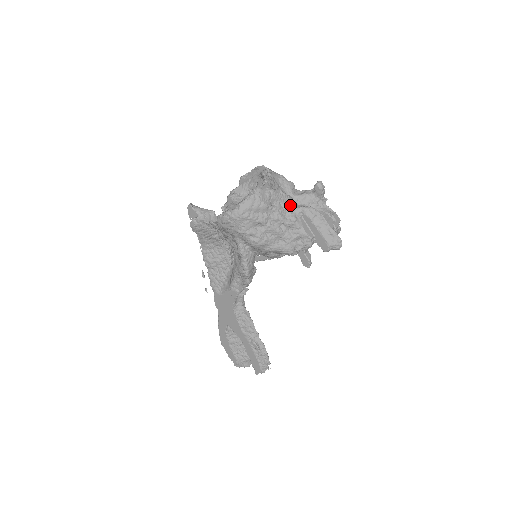
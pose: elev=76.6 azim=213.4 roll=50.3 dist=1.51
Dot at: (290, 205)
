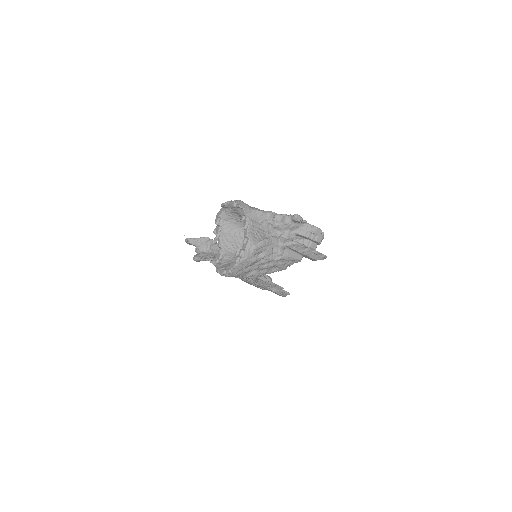
Dot at: (274, 245)
